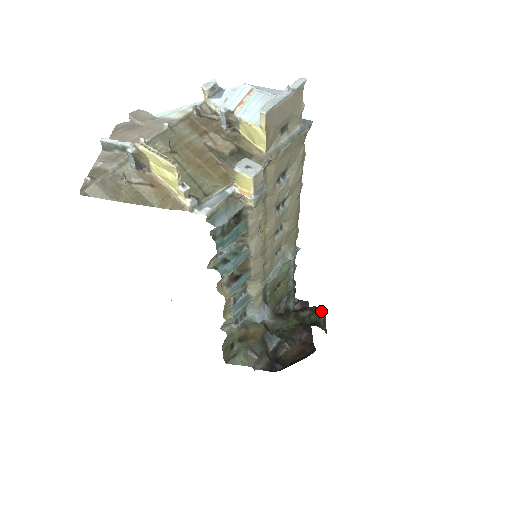
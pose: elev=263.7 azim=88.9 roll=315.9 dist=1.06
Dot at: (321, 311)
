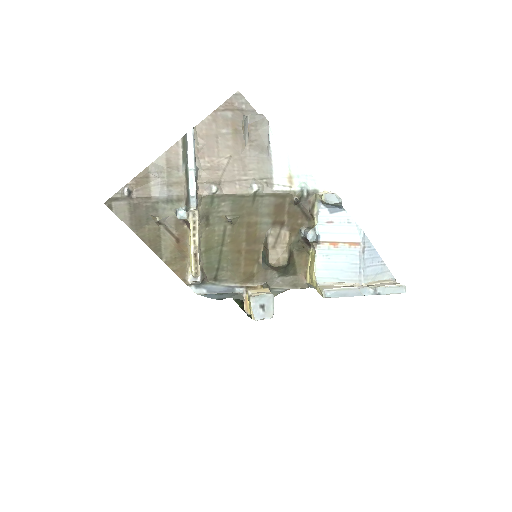
Dot at: occluded
